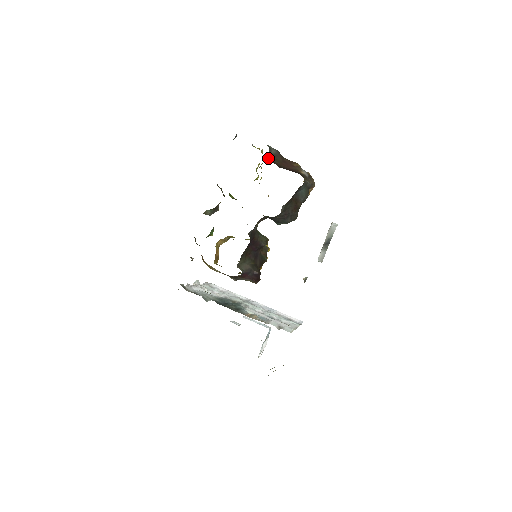
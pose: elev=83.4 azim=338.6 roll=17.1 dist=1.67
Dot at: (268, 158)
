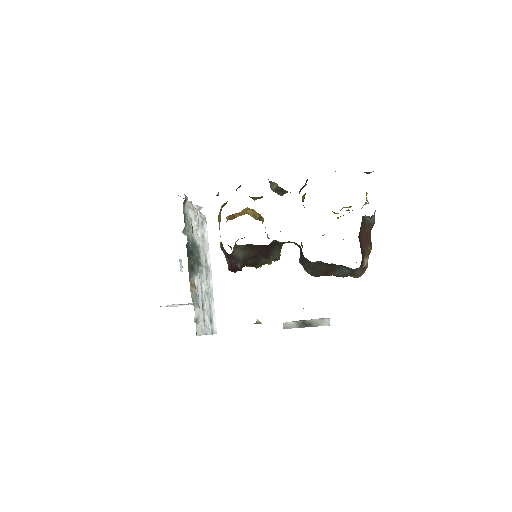
Dot at: (362, 219)
